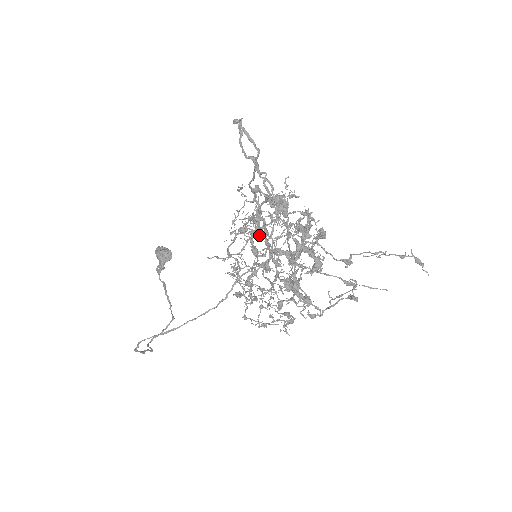
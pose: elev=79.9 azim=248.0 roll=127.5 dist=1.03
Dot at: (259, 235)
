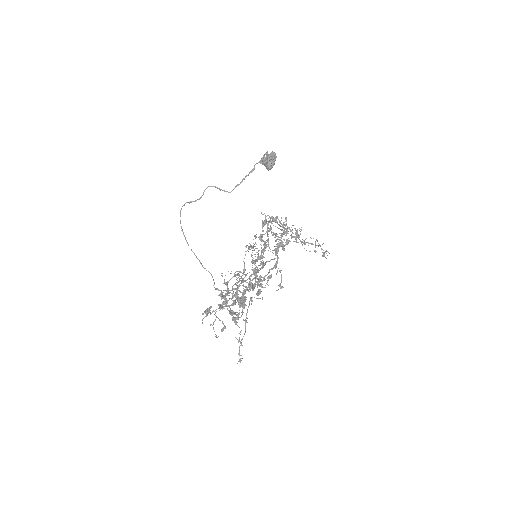
Dot at: (282, 245)
